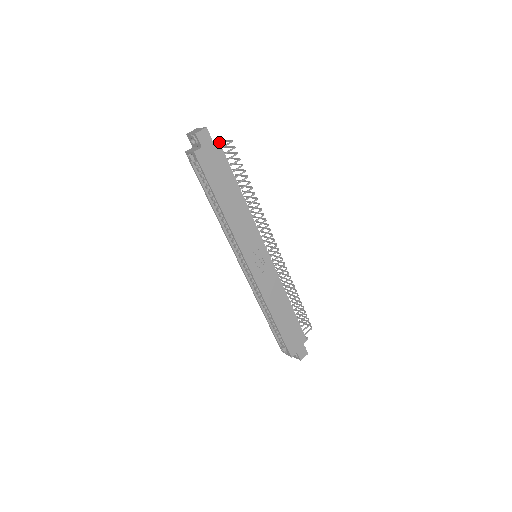
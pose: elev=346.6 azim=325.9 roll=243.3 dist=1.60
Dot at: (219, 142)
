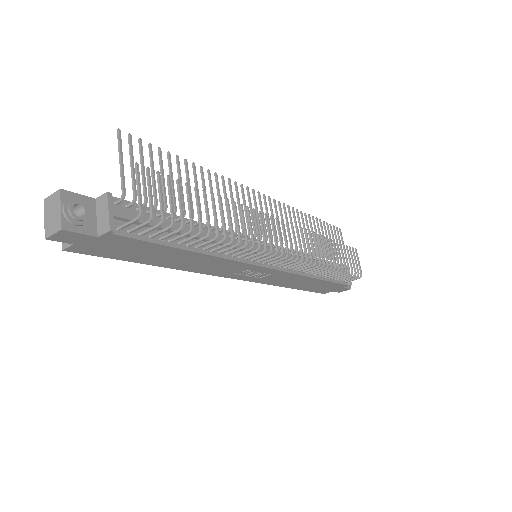
Dot at: (106, 232)
